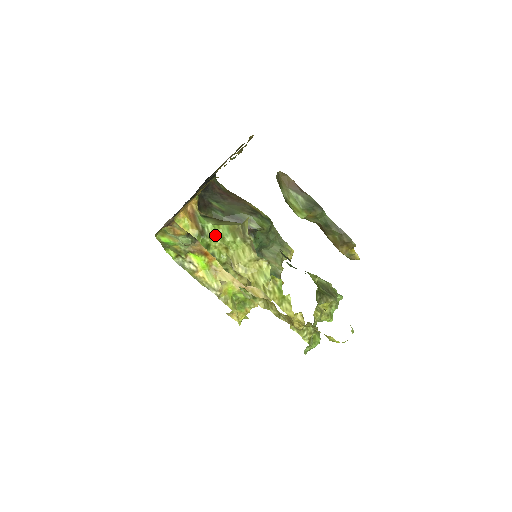
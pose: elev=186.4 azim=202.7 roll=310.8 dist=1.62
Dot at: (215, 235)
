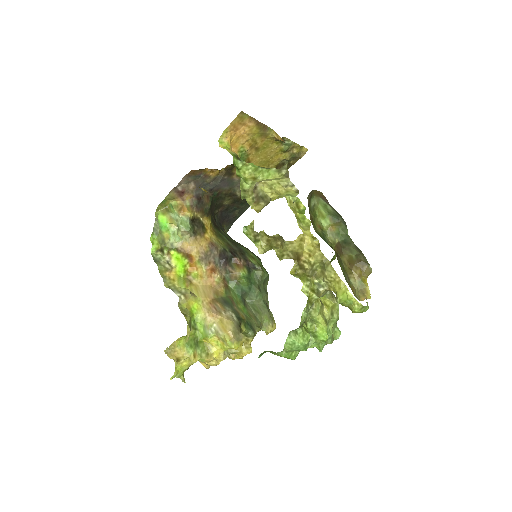
Dot at: (250, 164)
